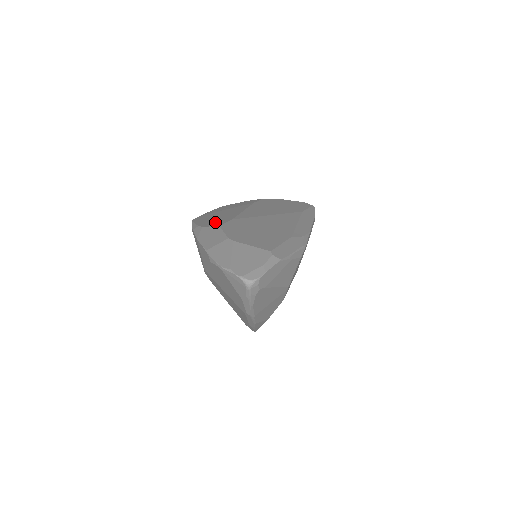
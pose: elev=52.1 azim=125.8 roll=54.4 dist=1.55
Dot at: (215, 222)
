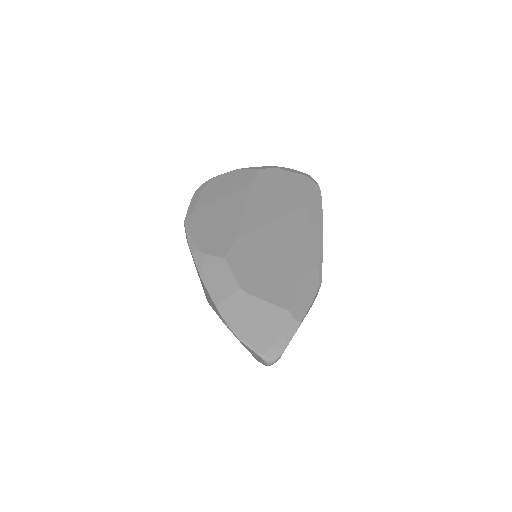
Dot at: (217, 243)
